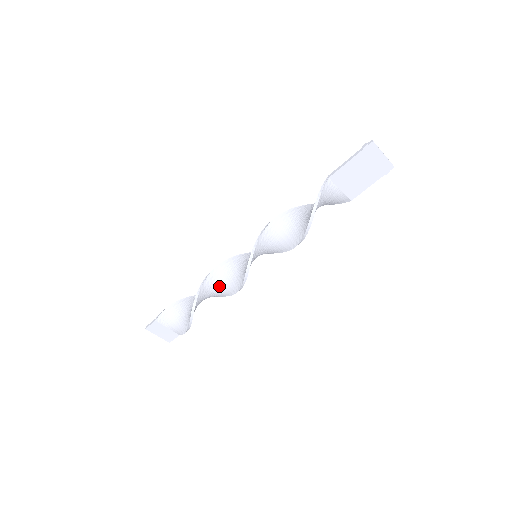
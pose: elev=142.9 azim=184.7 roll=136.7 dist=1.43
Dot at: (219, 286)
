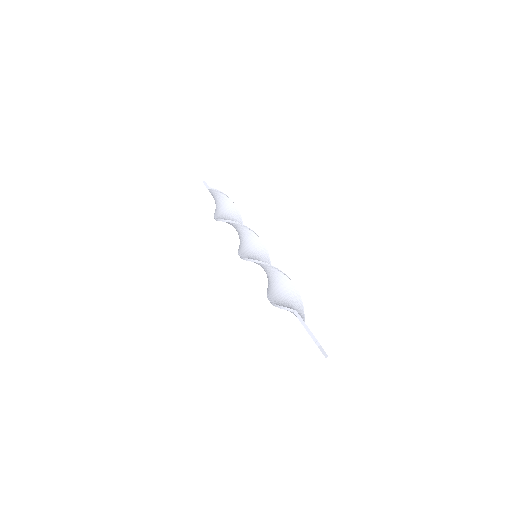
Dot at: (237, 231)
